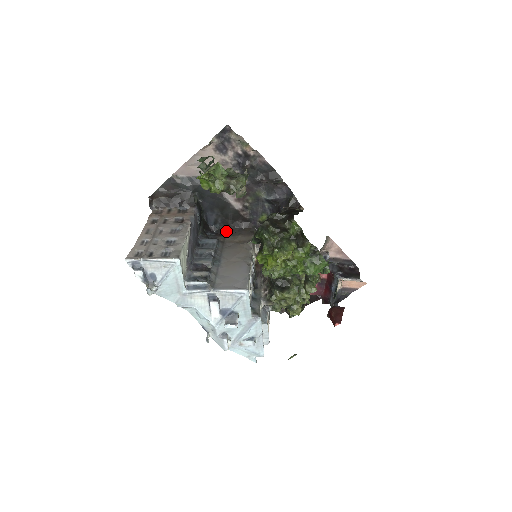
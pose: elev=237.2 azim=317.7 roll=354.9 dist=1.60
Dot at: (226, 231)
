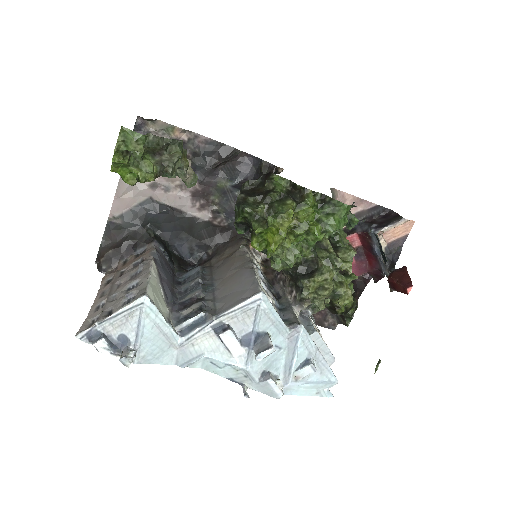
Dot at: (209, 255)
